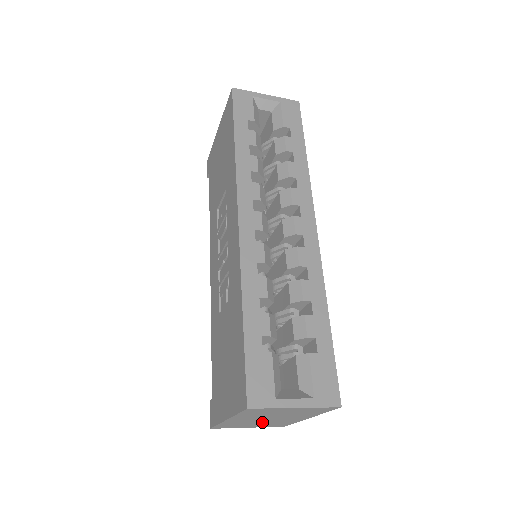
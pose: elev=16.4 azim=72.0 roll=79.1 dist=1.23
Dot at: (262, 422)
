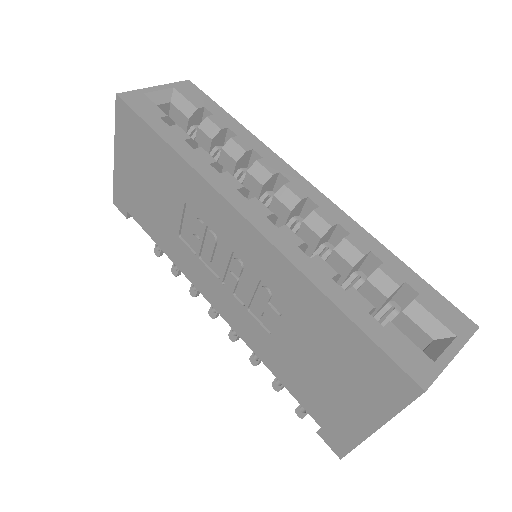
Dot at: occluded
